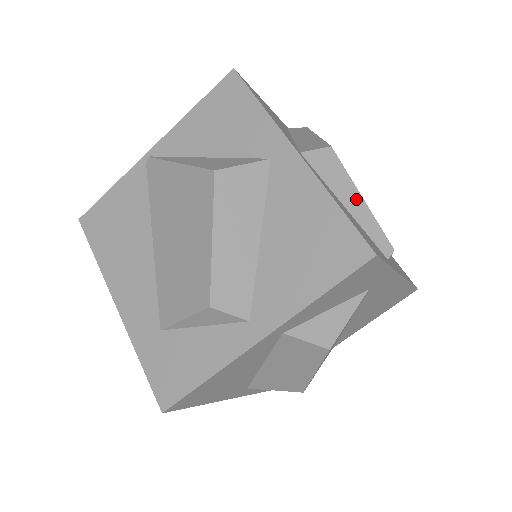
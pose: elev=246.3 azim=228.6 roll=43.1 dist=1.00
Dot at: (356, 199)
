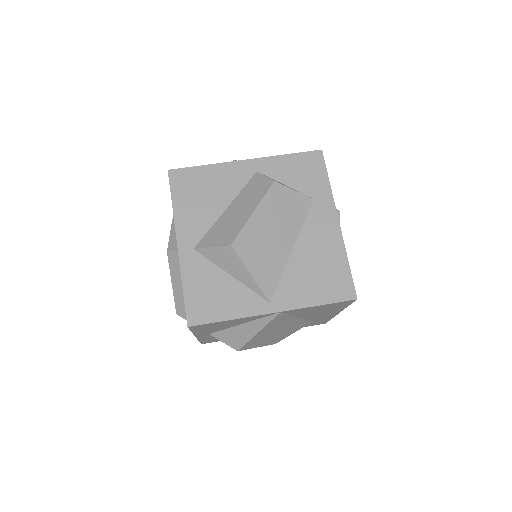
Dot at: occluded
